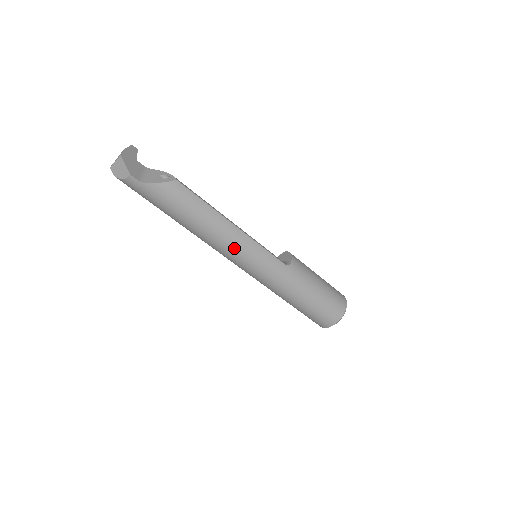
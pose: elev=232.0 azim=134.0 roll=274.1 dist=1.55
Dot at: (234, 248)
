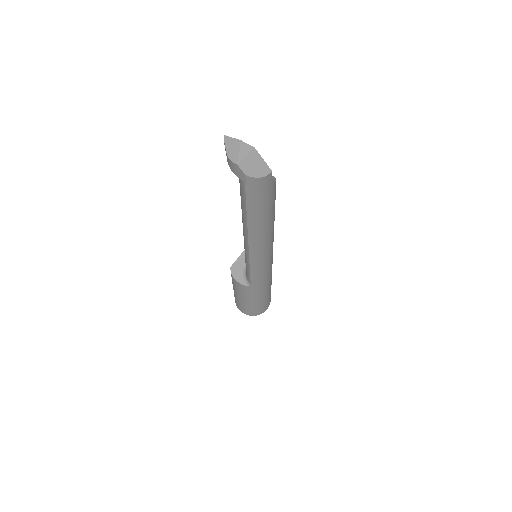
Dot at: (271, 248)
